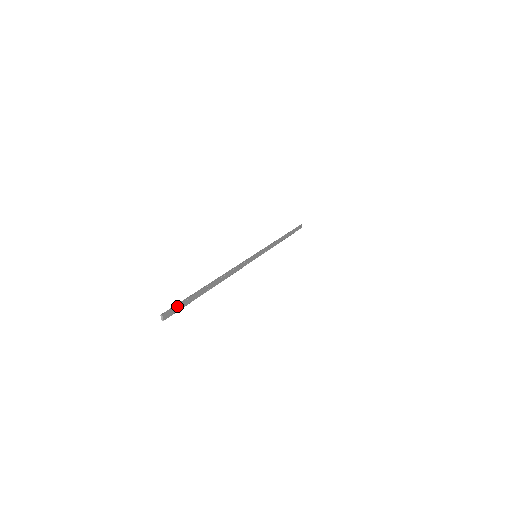
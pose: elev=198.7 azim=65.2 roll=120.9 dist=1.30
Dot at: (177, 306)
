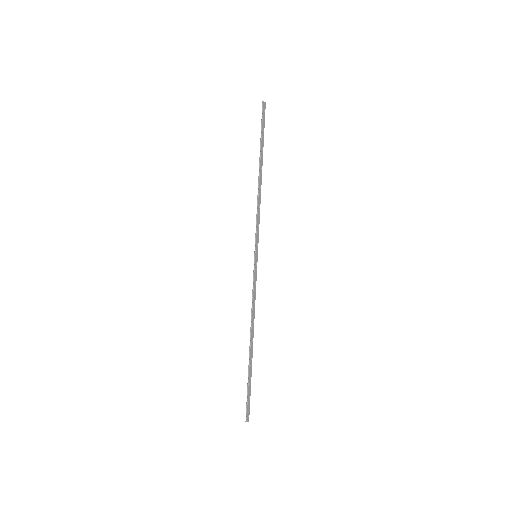
Dot at: (248, 403)
